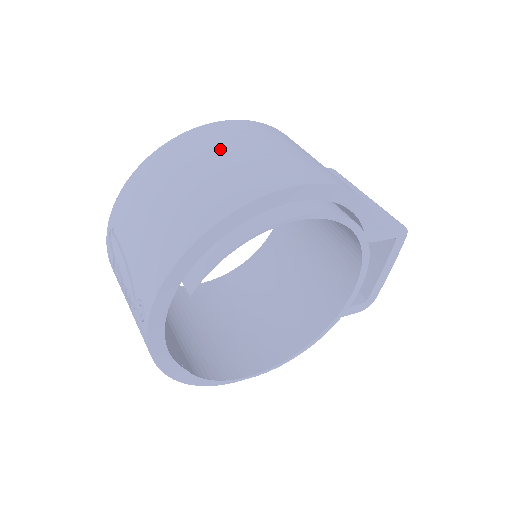
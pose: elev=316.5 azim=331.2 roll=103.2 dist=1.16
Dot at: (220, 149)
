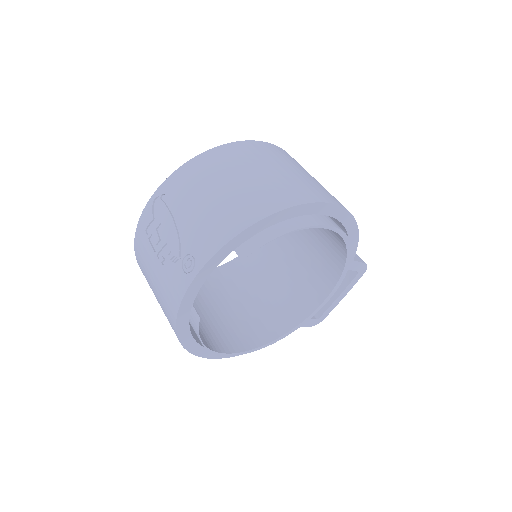
Dot at: (275, 161)
